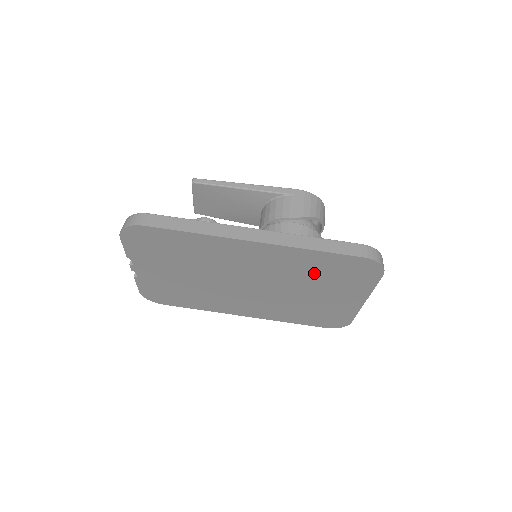
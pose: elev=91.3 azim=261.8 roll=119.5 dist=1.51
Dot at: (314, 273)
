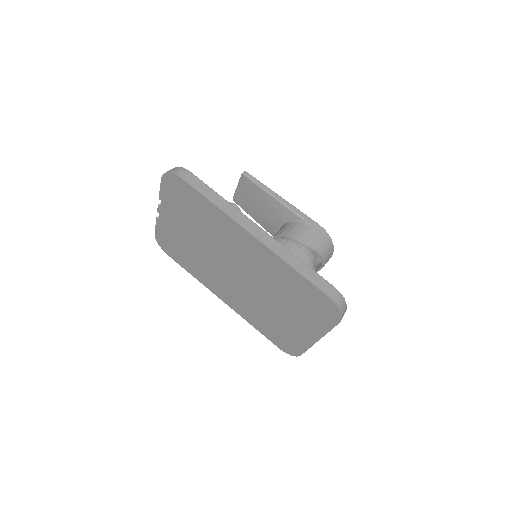
Dot at: (288, 290)
